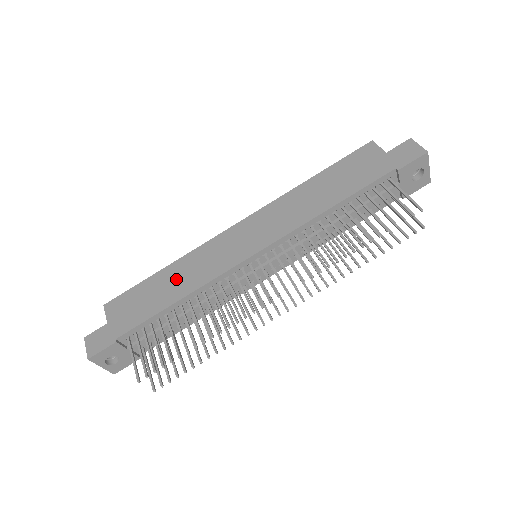
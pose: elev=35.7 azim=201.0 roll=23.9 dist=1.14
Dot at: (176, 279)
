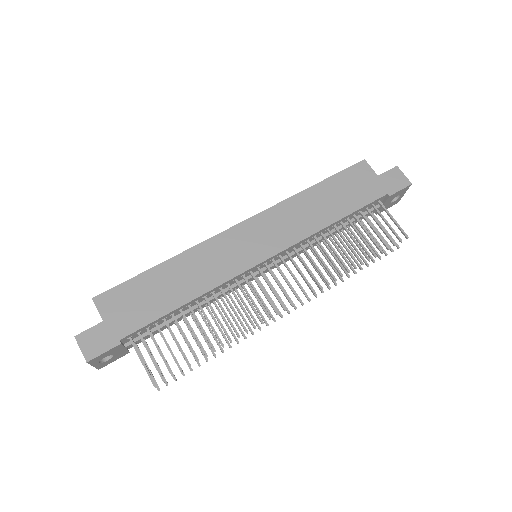
Dot at: (182, 277)
